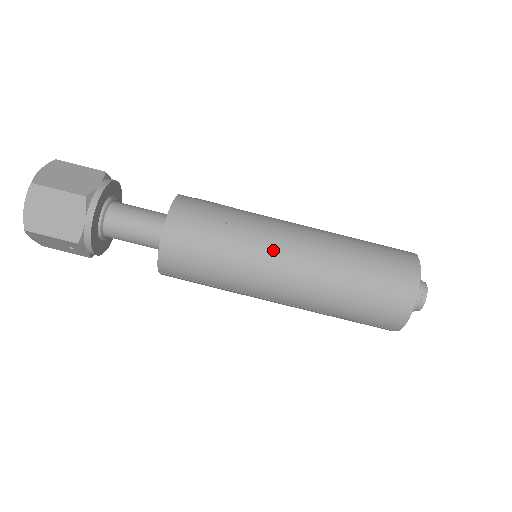
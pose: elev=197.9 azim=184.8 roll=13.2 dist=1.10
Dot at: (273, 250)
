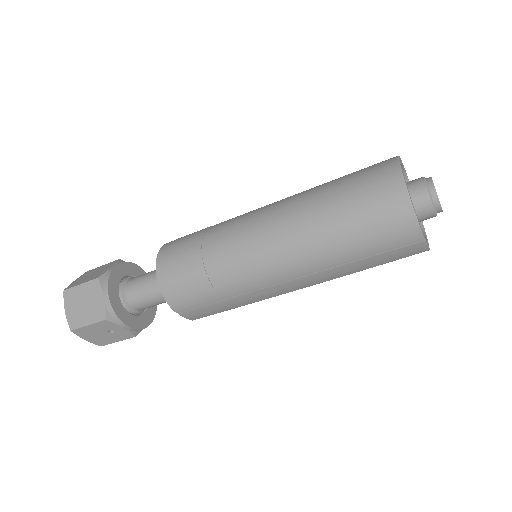
Dot at: (246, 231)
